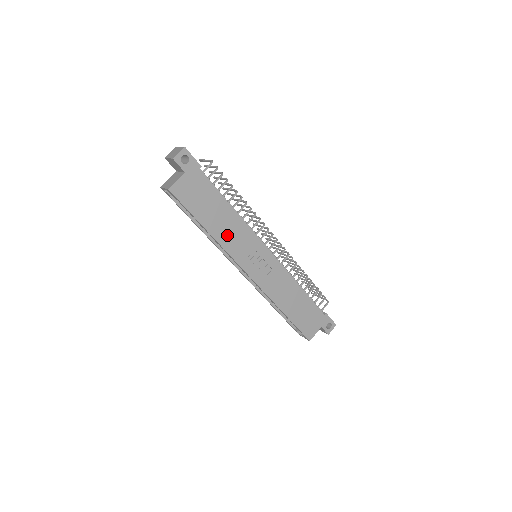
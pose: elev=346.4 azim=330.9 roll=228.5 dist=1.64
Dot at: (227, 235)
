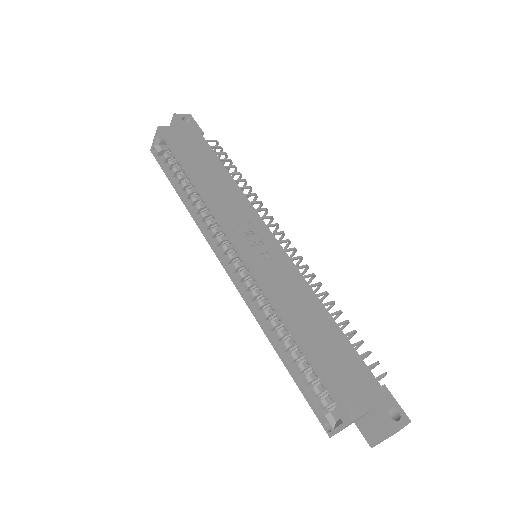
Dot at: (217, 193)
